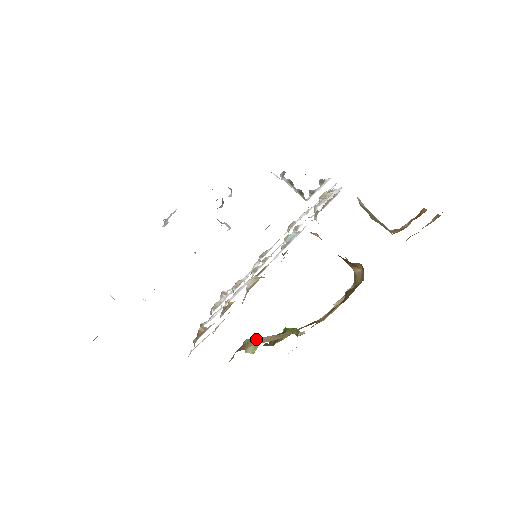
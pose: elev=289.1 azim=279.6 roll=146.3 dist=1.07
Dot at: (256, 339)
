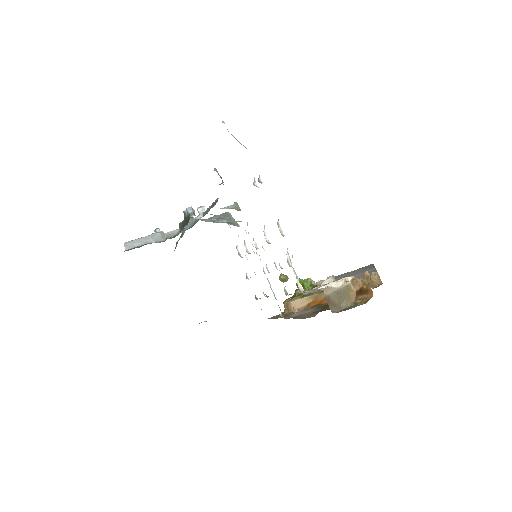
Dot at: (293, 302)
